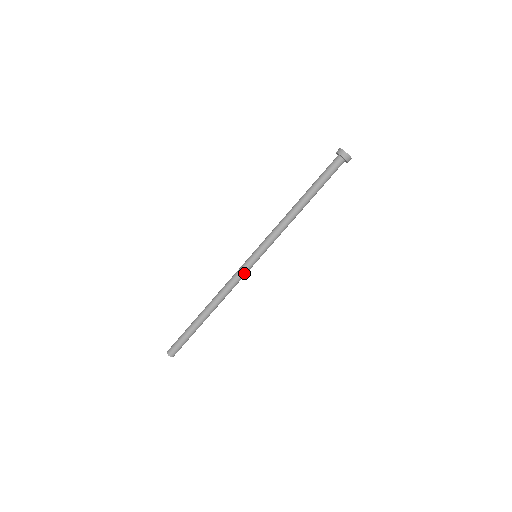
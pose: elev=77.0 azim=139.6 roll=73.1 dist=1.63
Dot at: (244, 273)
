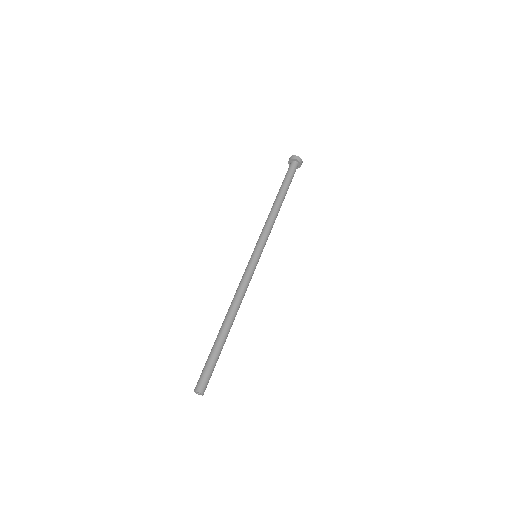
Dot at: (252, 274)
